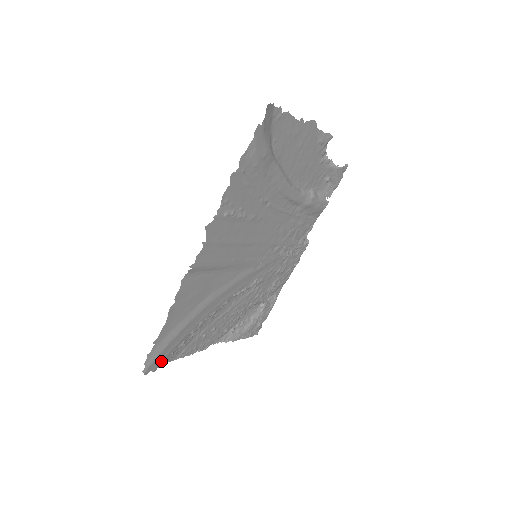
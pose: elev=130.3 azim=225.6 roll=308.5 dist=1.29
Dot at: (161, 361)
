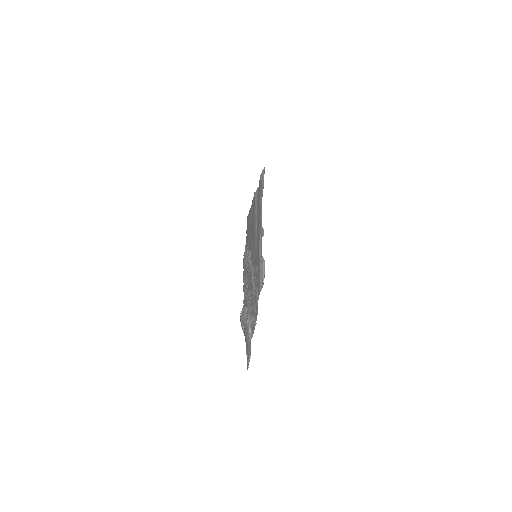
Dot at: (247, 239)
